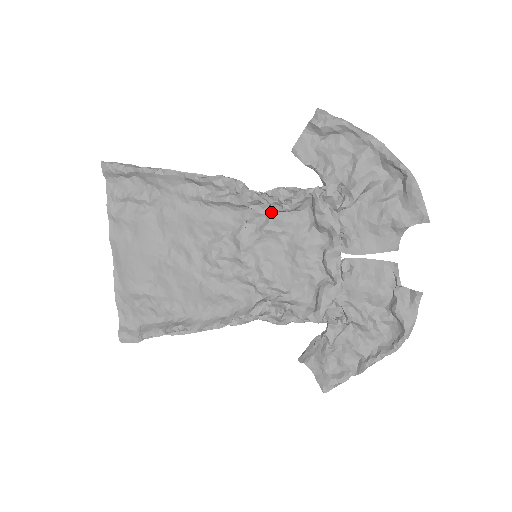
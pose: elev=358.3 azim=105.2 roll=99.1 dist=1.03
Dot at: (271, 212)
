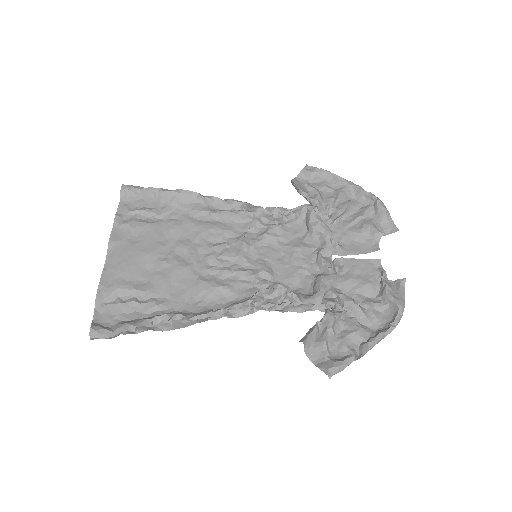
Dot at: (271, 224)
